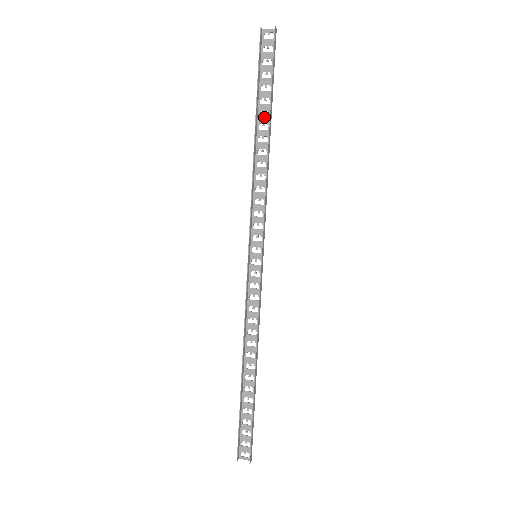
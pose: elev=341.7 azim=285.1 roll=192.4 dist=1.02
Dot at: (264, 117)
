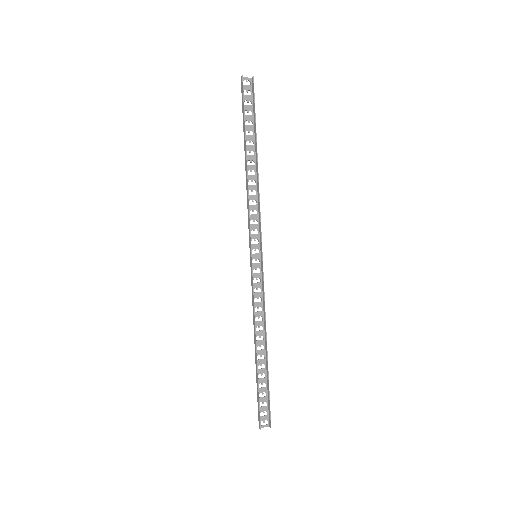
Dot at: (250, 145)
